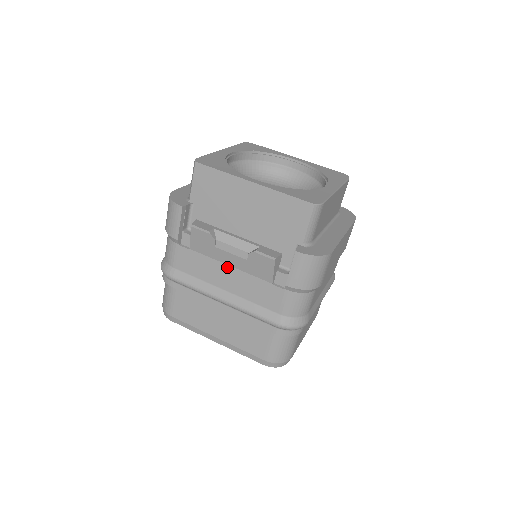
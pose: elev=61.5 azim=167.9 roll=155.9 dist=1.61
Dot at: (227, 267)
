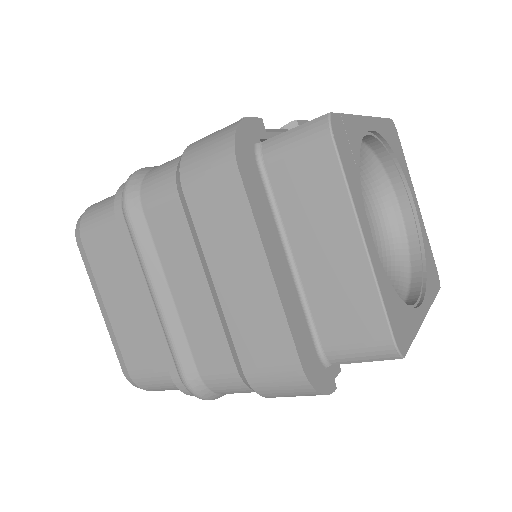
Dot at: occluded
